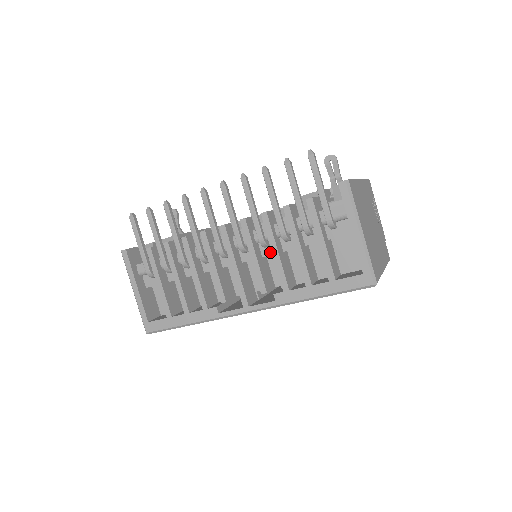
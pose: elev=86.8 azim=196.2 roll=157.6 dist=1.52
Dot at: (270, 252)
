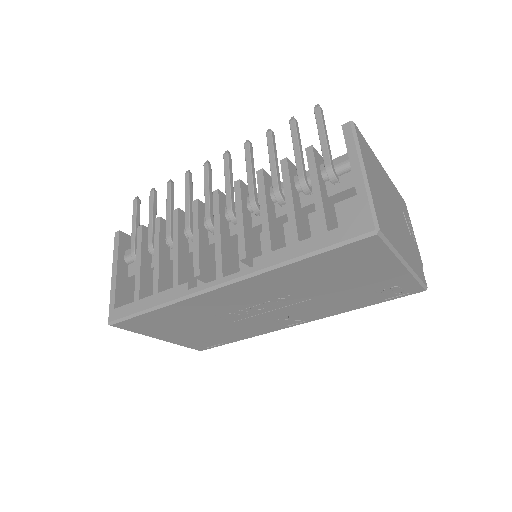
Dot at: occluded
